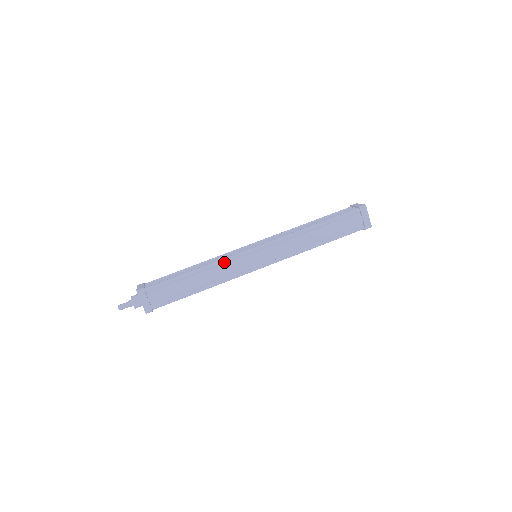
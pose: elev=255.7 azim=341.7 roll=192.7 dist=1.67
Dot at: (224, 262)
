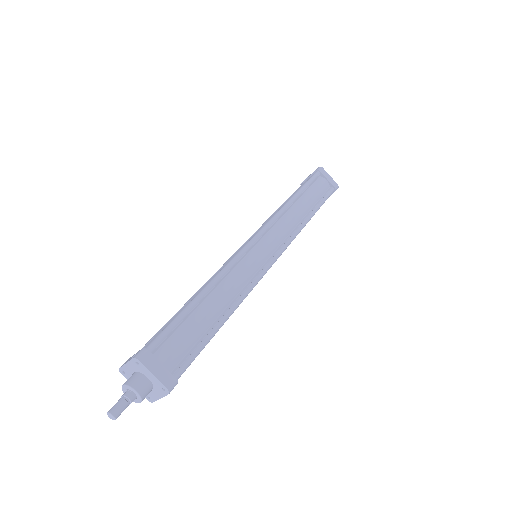
Dot at: (250, 290)
